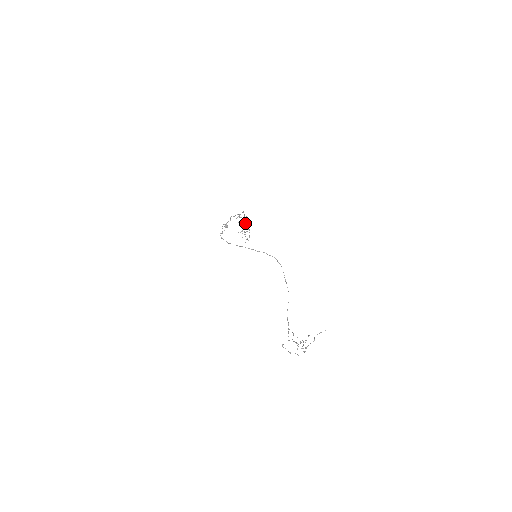
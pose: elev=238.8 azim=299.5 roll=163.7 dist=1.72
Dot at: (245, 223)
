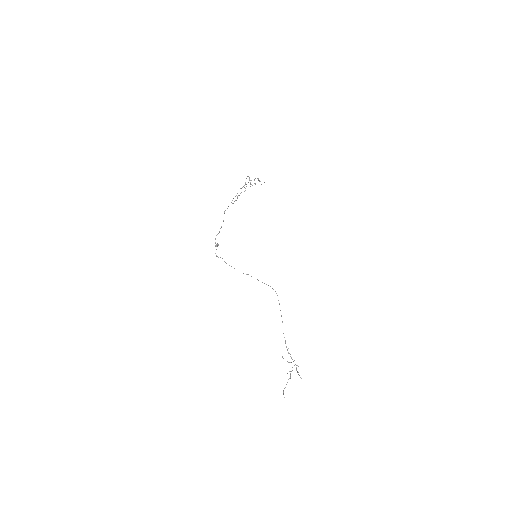
Dot at: (251, 180)
